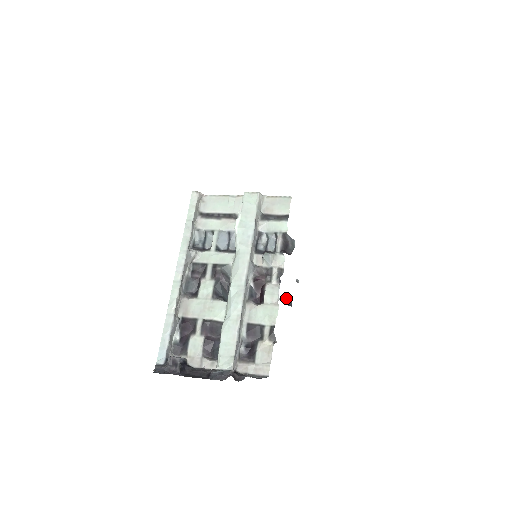
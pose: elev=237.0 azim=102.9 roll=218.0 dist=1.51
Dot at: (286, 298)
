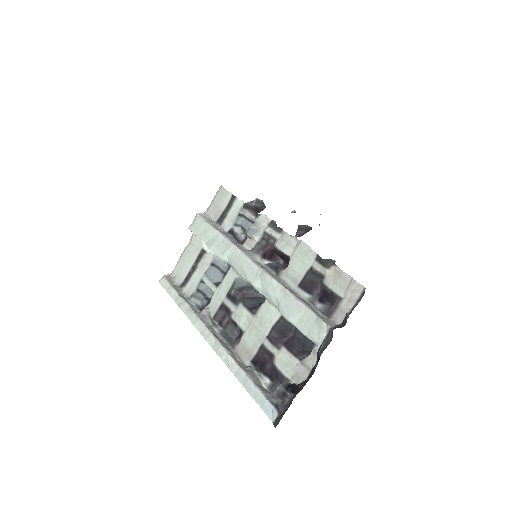
Dot at: (300, 231)
